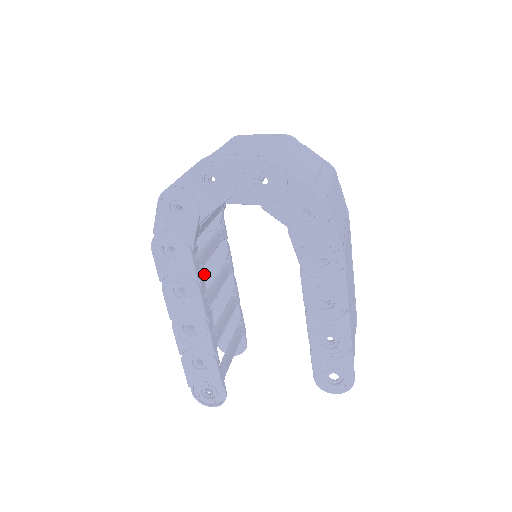
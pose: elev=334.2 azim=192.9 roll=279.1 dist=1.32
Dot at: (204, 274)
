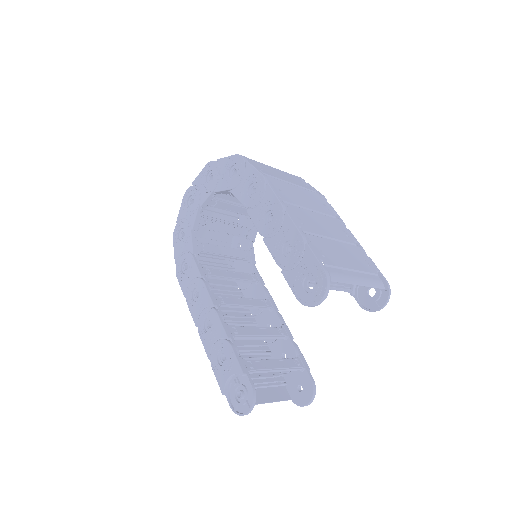
Dot at: (258, 326)
